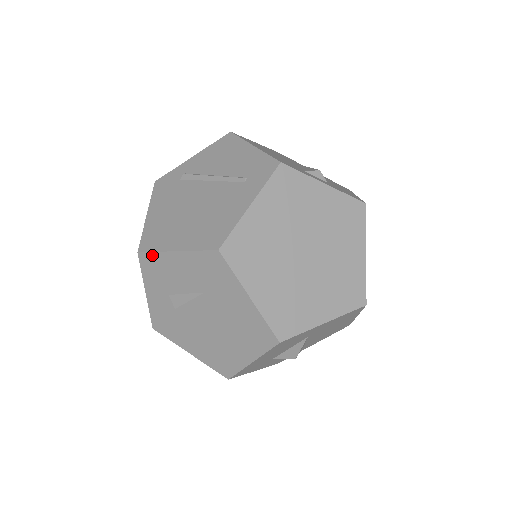
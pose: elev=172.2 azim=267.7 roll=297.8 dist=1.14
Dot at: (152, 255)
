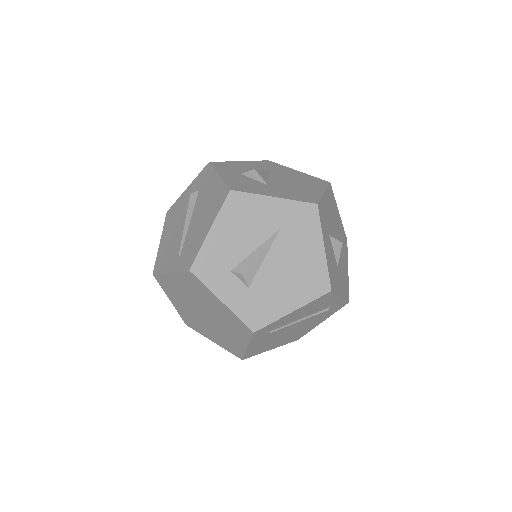
Dot at: (222, 162)
